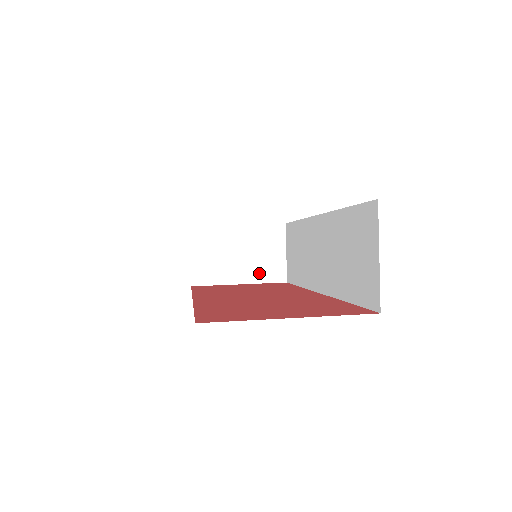
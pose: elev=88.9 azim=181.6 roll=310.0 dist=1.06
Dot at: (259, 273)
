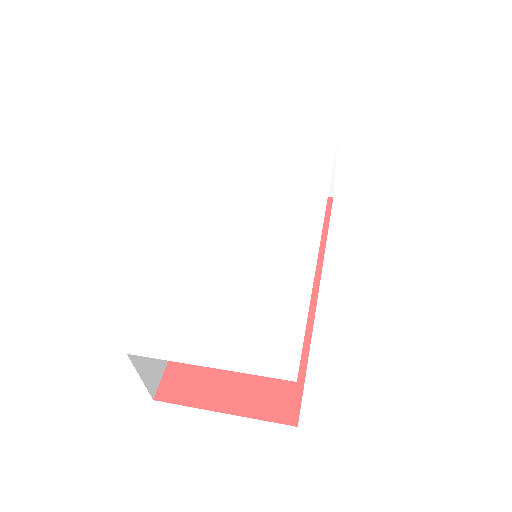
Dot at: occluded
